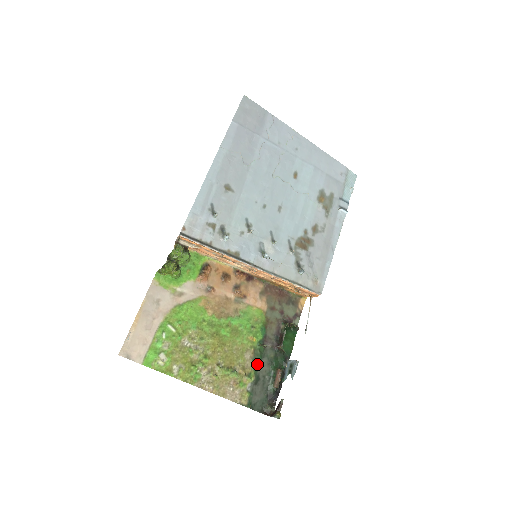
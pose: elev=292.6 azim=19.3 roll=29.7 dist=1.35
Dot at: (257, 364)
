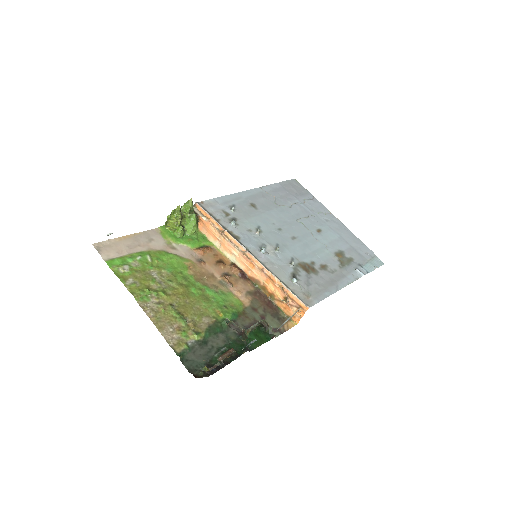
Dot at: (212, 332)
